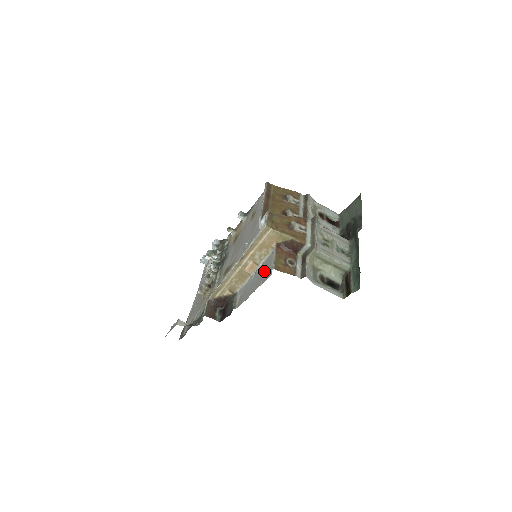
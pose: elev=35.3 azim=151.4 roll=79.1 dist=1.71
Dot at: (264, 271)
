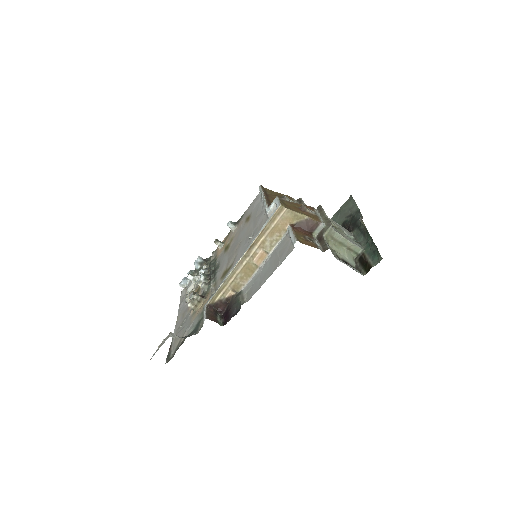
Dot at: (279, 254)
